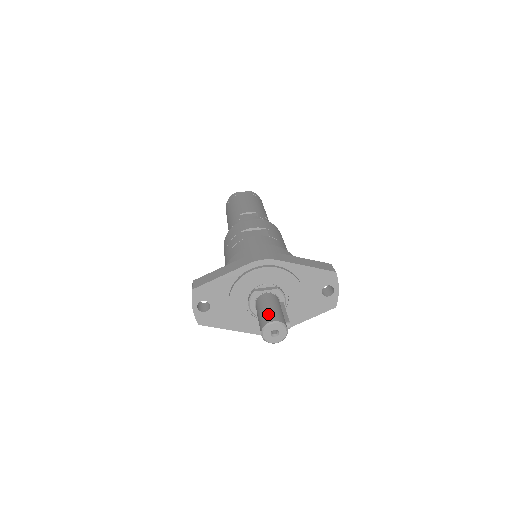
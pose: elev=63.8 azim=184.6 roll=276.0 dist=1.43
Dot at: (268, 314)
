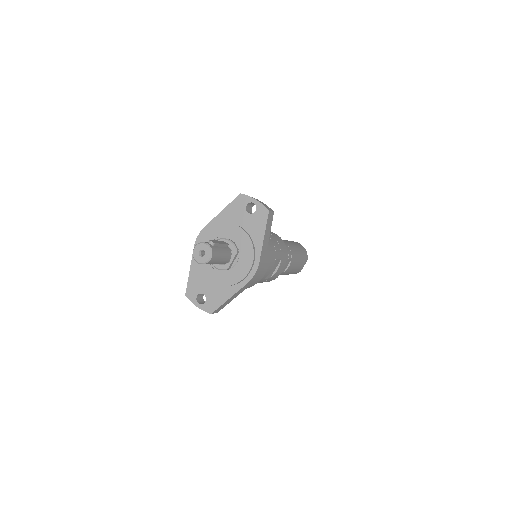
Dot at: occluded
